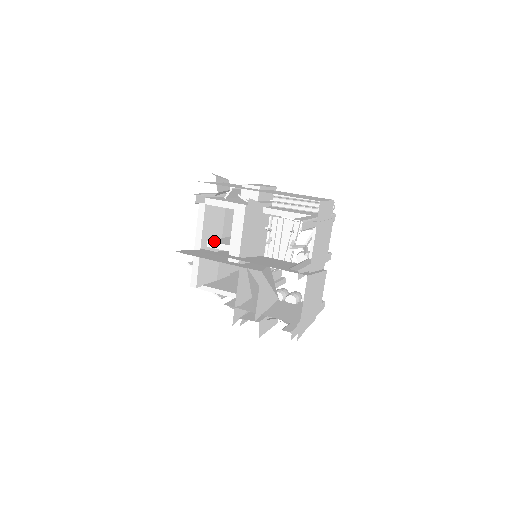
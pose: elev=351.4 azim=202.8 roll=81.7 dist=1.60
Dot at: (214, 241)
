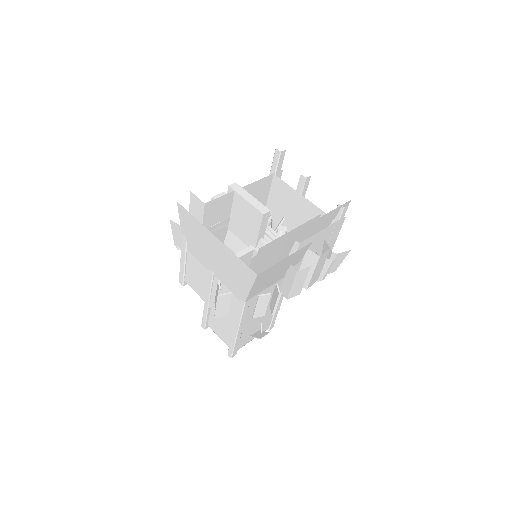
Dot at: occluded
